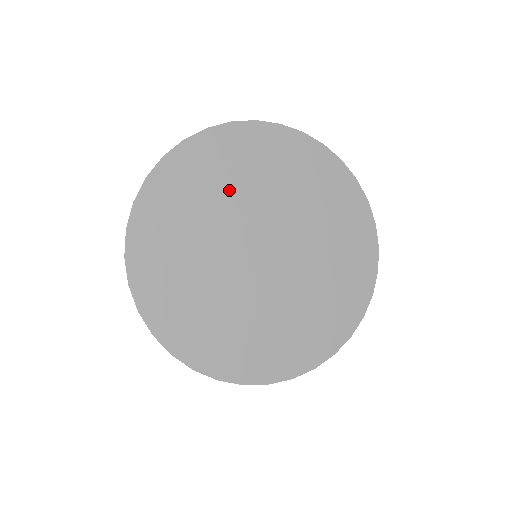
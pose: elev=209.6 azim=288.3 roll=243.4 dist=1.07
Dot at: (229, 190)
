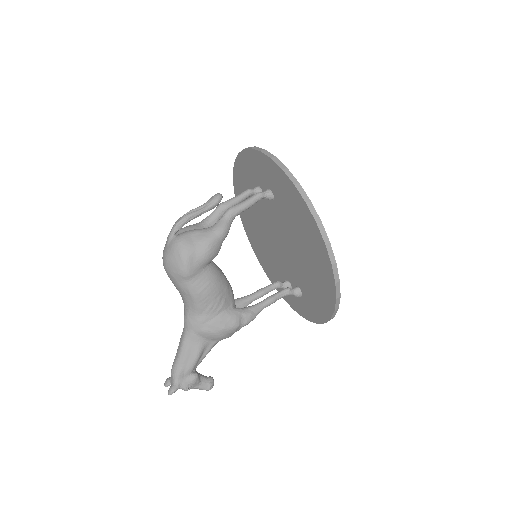
Dot at: occluded
